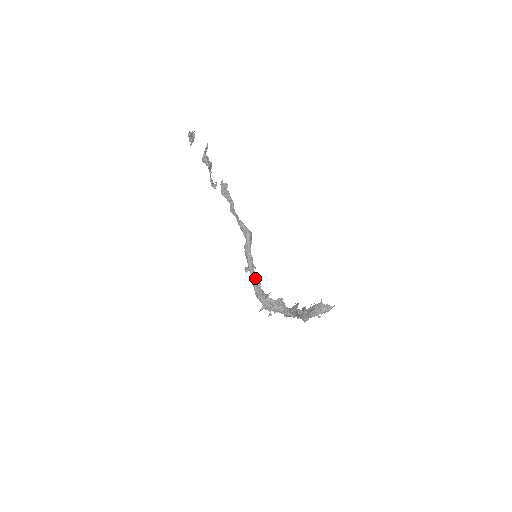
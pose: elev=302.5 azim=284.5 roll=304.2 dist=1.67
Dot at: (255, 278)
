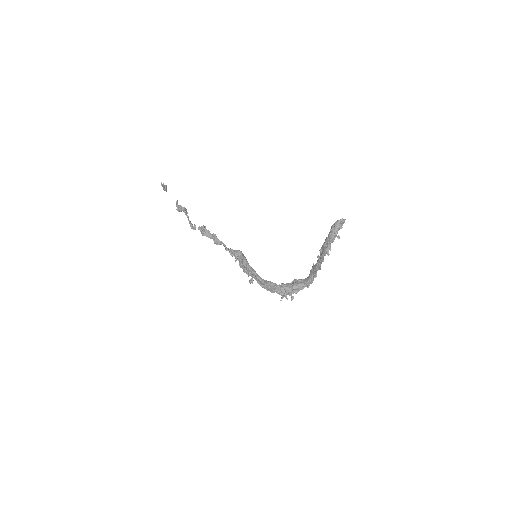
Dot at: (263, 279)
